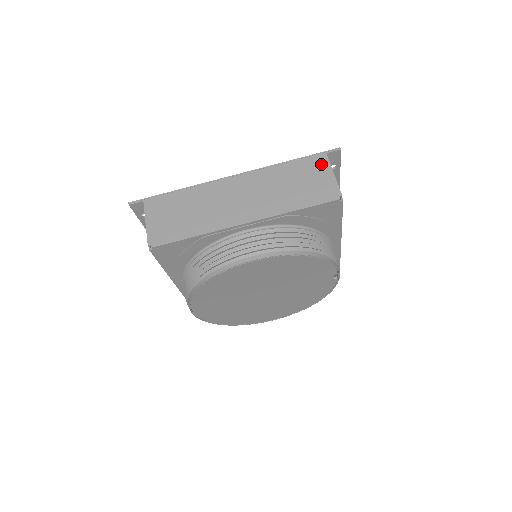
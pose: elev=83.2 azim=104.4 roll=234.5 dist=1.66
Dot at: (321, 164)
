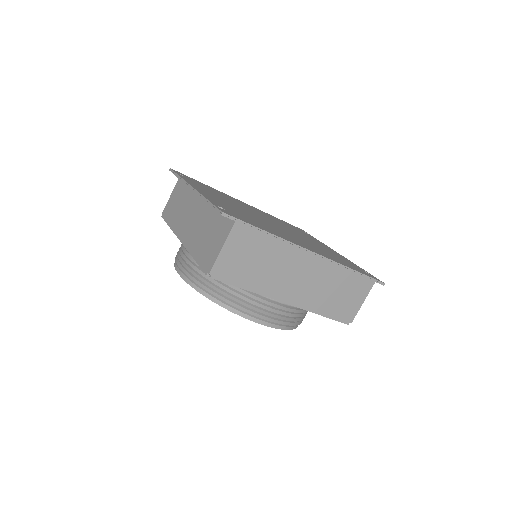
Dot at: (365, 289)
